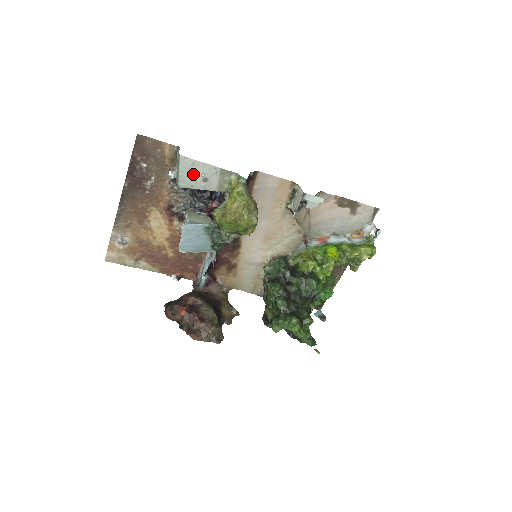
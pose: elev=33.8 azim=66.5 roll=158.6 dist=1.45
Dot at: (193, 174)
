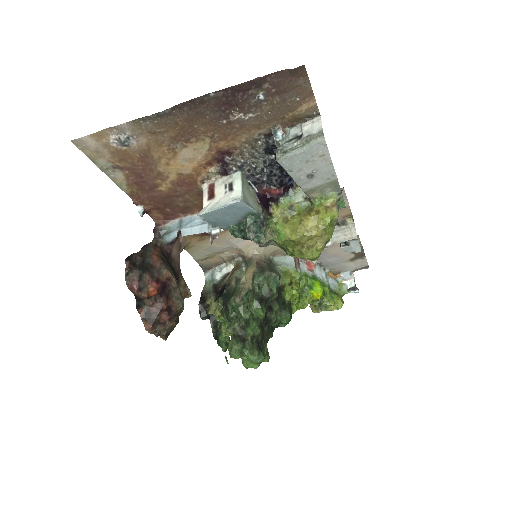
Dot at: (308, 163)
